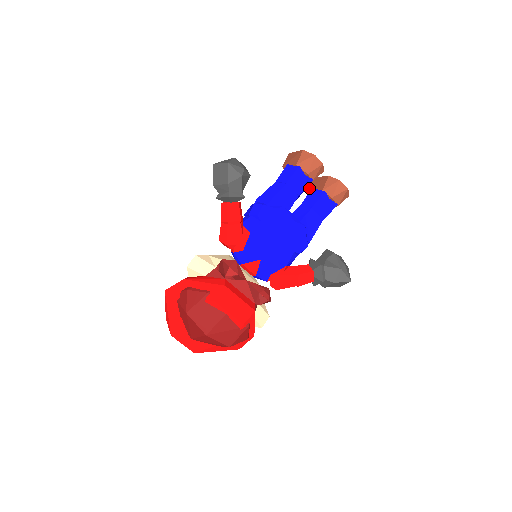
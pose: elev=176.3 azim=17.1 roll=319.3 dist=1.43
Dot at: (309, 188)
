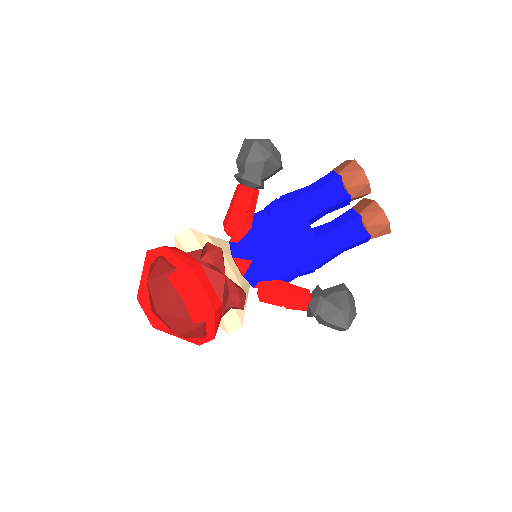
Dot at: (352, 207)
